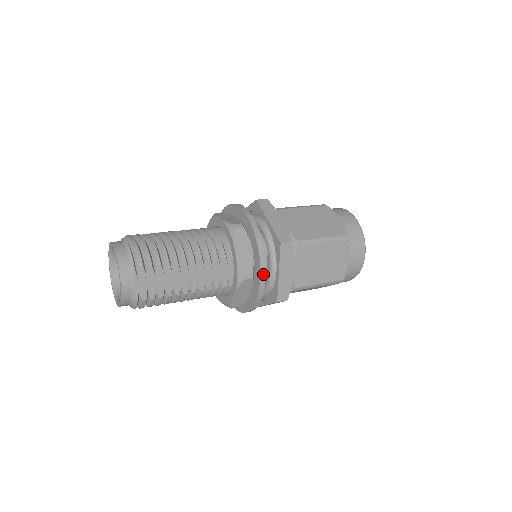
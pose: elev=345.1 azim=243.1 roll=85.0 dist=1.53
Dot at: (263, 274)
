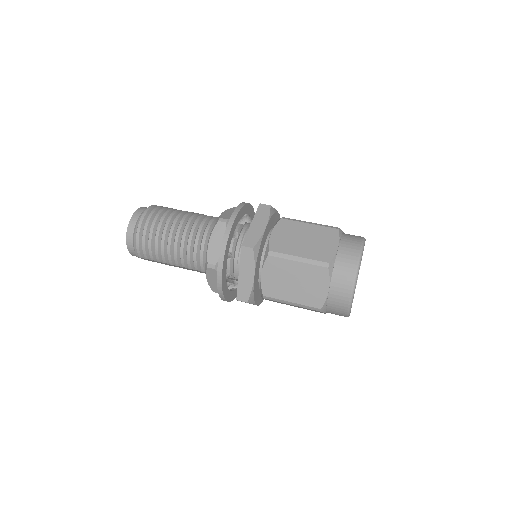
Dot at: occluded
